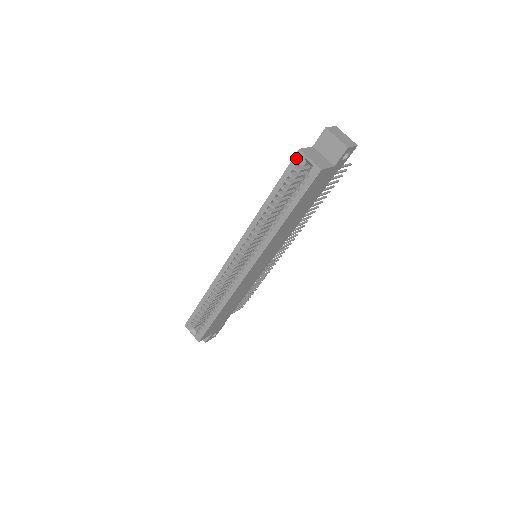
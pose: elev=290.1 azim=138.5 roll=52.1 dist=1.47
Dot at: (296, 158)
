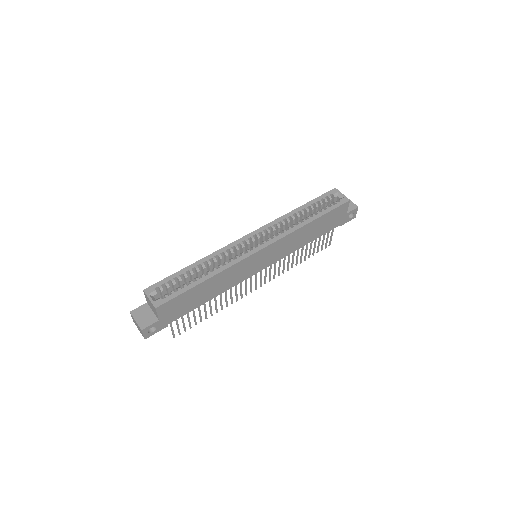
Dot at: (332, 191)
